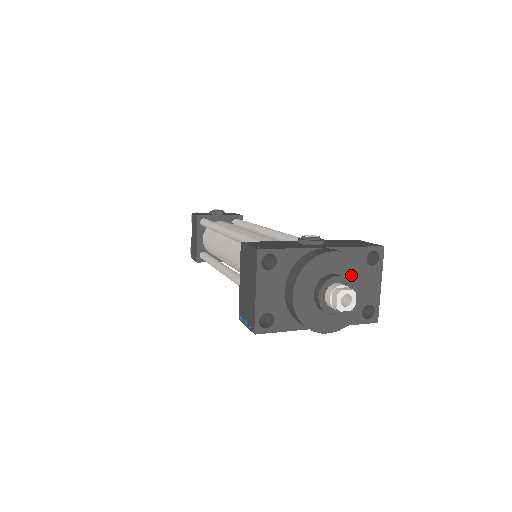
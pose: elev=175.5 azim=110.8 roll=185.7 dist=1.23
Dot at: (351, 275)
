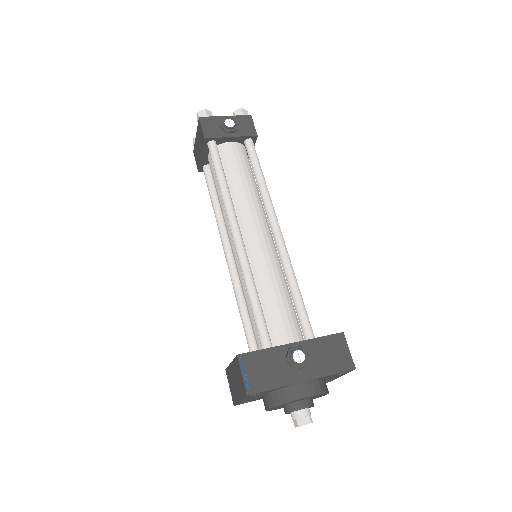
Dot at: (317, 396)
